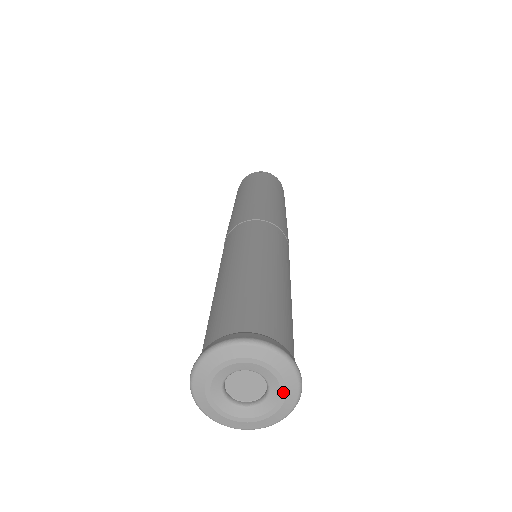
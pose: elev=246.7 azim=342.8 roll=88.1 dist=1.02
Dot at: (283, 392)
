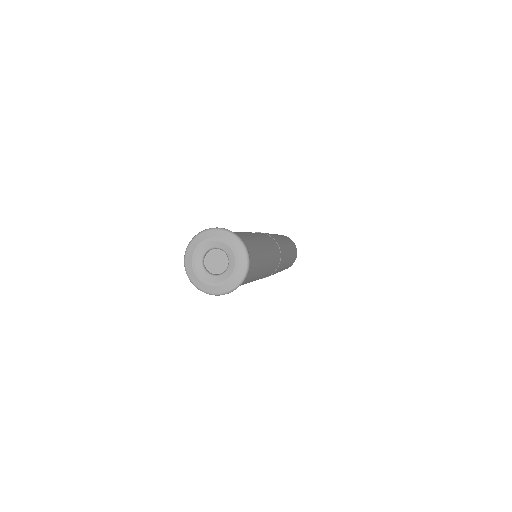
Dot at: (230, 278)
